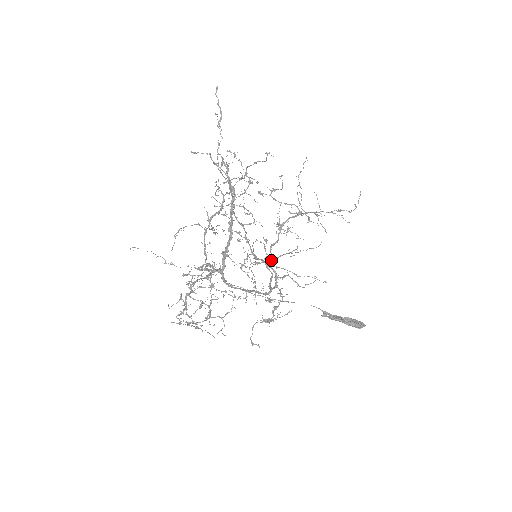
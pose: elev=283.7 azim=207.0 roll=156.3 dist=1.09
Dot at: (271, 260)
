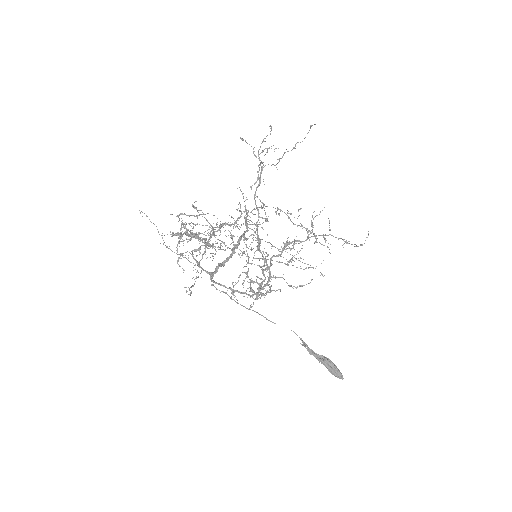
Dot at: occluded
